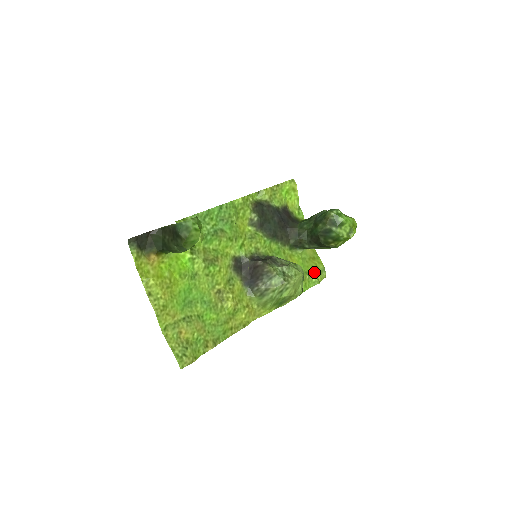
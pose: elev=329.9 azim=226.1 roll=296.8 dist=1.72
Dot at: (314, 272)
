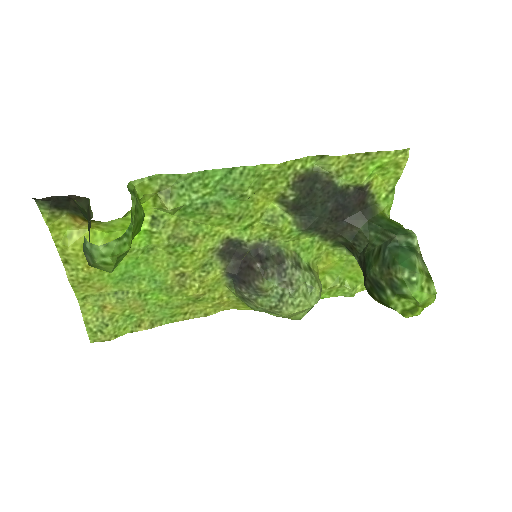
Dot at: (355, 280)
